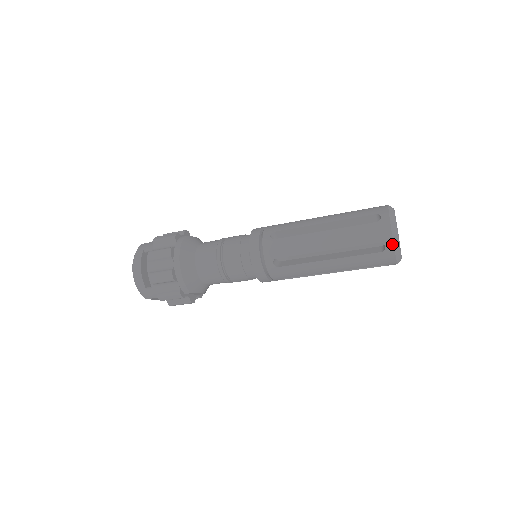
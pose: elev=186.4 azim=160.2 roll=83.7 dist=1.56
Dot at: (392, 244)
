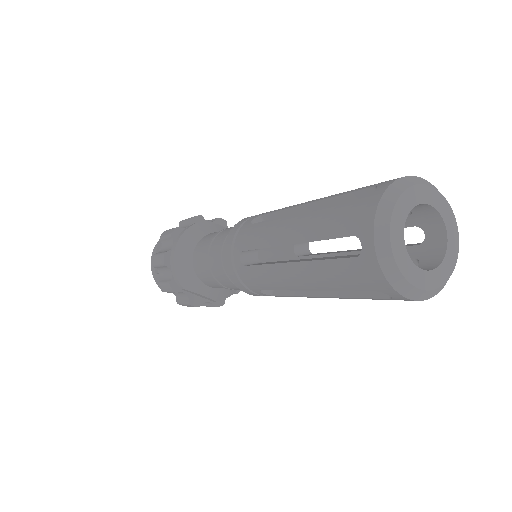
Dot at: (372, 241)
